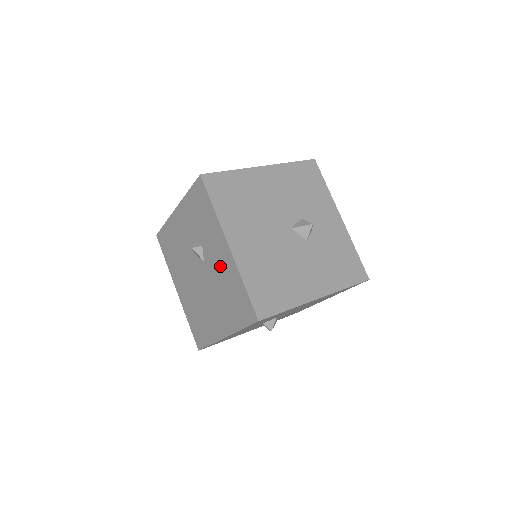
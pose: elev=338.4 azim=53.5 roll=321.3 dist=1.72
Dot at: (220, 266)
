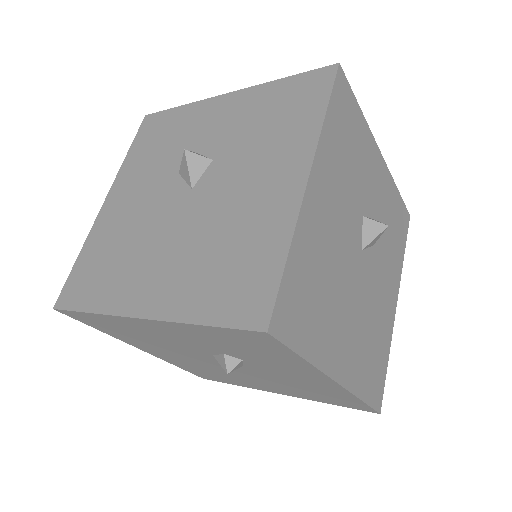
Dot at: (298, 381)
